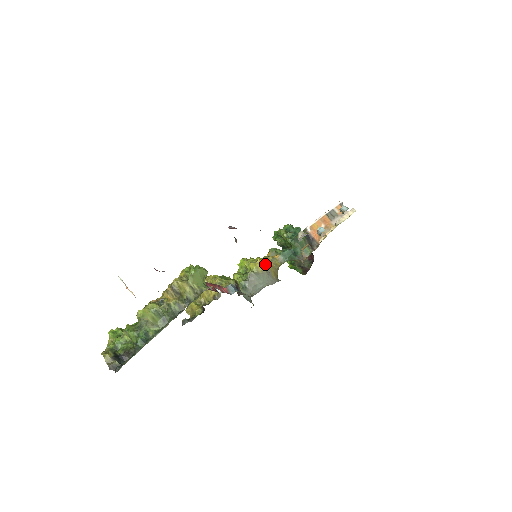
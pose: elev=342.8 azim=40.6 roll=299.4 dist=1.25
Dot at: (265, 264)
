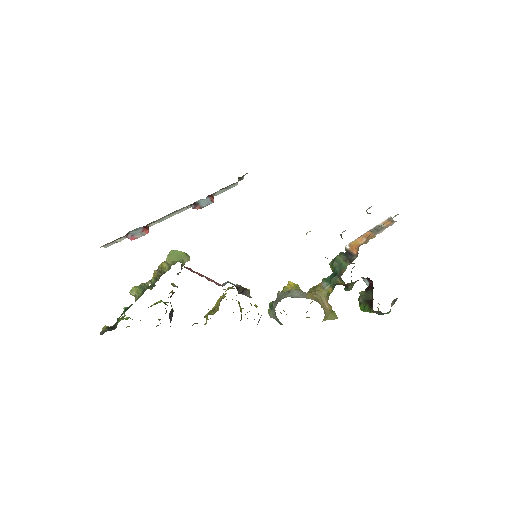
Dot at: (307, 292)
